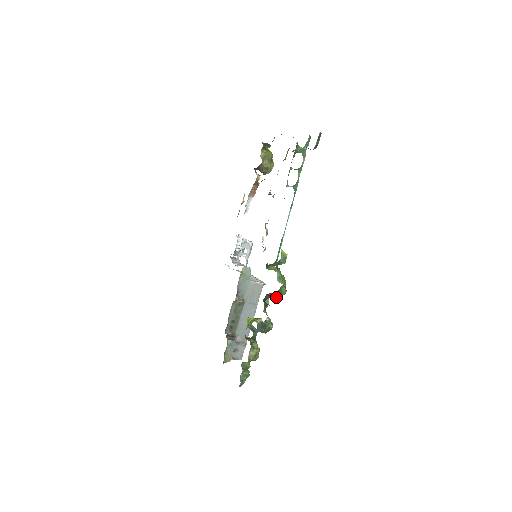
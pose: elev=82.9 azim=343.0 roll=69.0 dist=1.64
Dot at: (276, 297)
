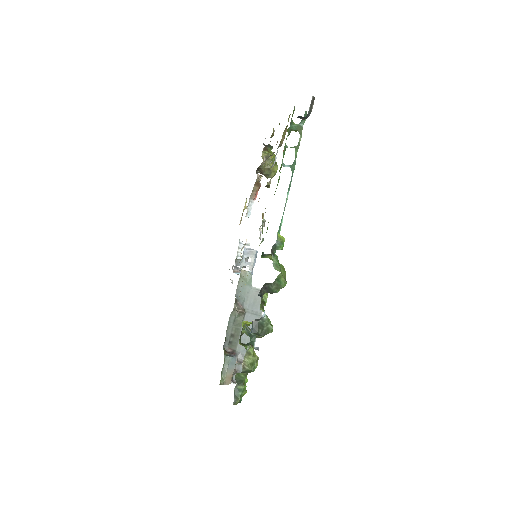
Dot at: (274, 290)
